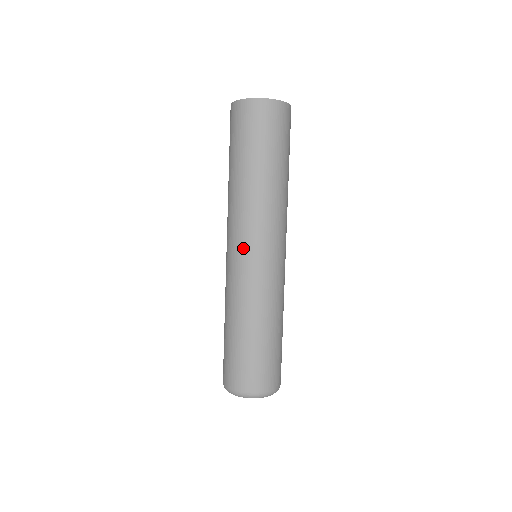
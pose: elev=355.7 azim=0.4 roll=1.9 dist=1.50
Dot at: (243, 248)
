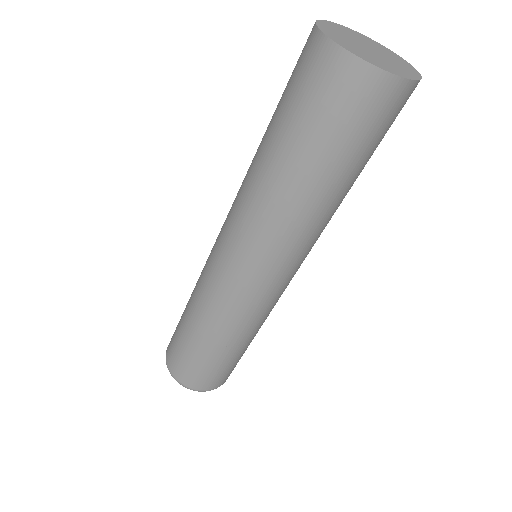
Dot at: (231, 258)
